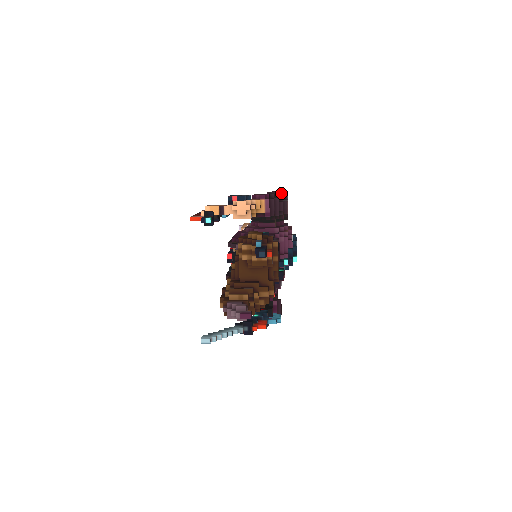
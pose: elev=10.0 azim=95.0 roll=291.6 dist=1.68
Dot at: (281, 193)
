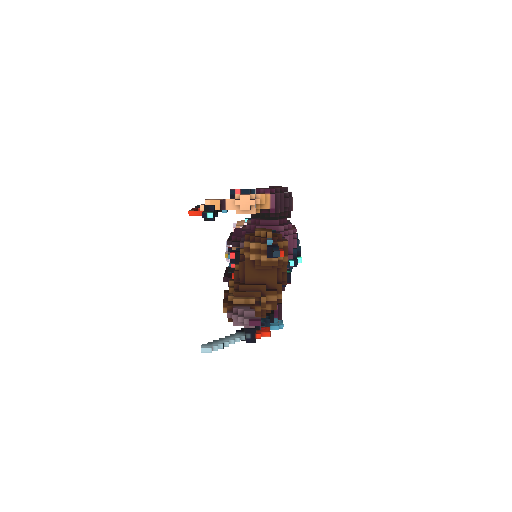
Dot at: (285, 188)
